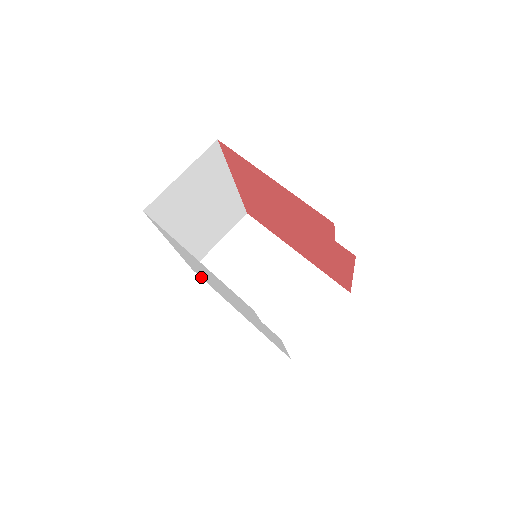
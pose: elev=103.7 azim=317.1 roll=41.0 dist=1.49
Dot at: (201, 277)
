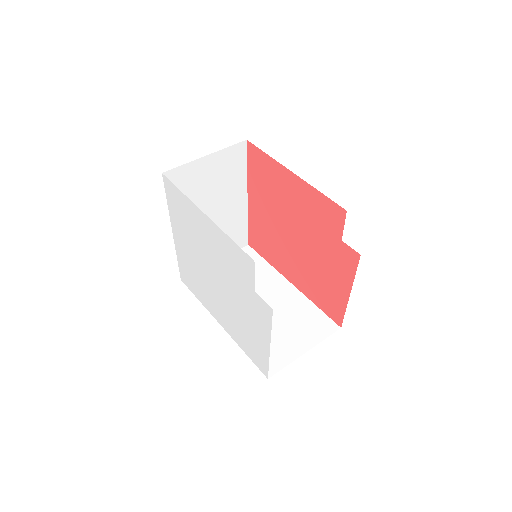
Dot at: (189, 286)
